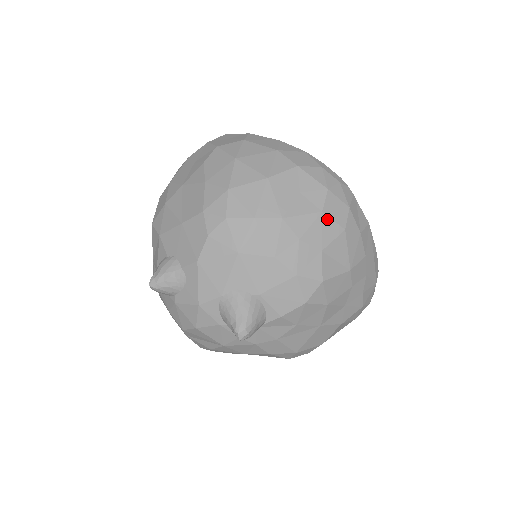
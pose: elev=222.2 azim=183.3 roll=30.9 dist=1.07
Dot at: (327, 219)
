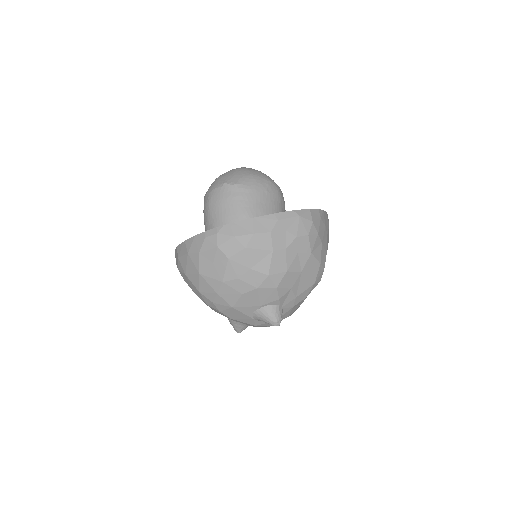
Dot at: (234, 257)
